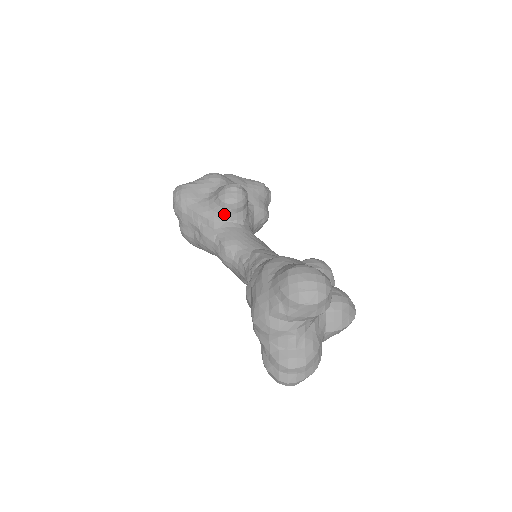
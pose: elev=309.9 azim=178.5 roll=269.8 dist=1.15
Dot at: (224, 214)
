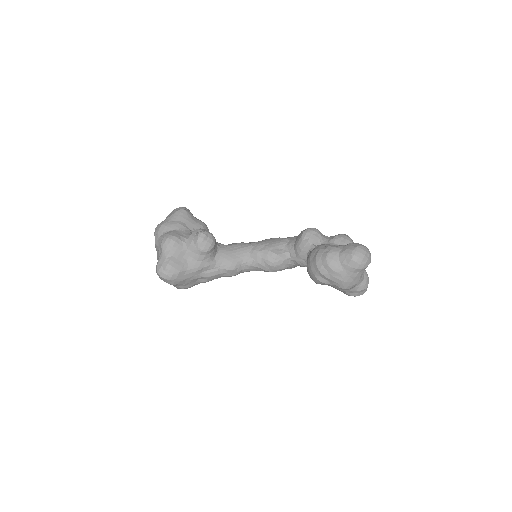
Dot at: (212, 255)
